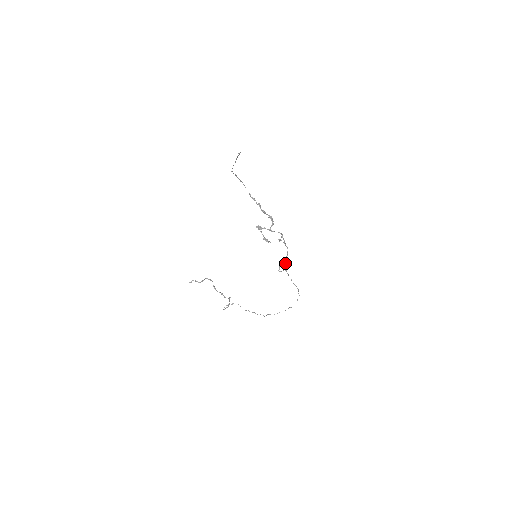
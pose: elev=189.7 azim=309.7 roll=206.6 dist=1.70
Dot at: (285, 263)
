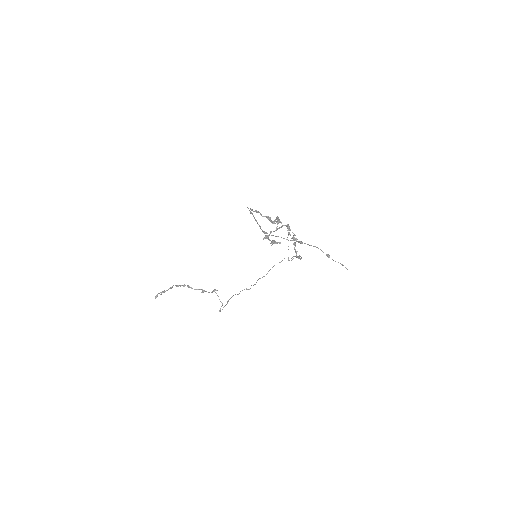
Dot at: (295, 250)
